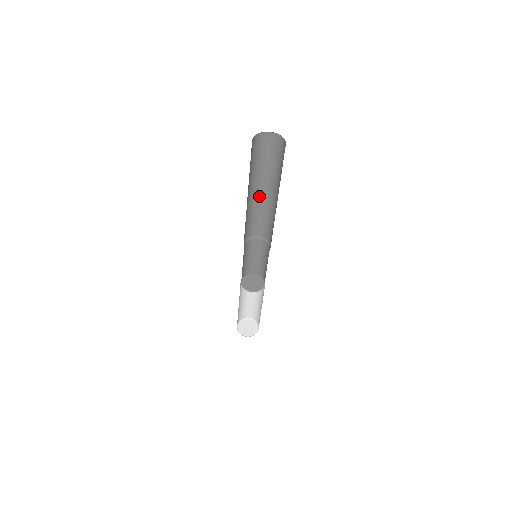
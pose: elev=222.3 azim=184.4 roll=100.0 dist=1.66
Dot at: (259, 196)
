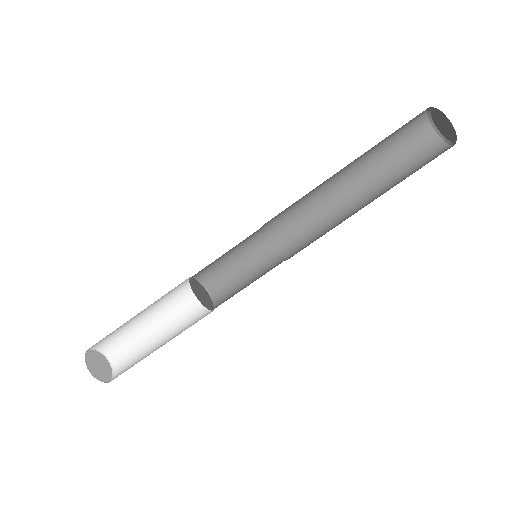
Dot at: (342, 193)
